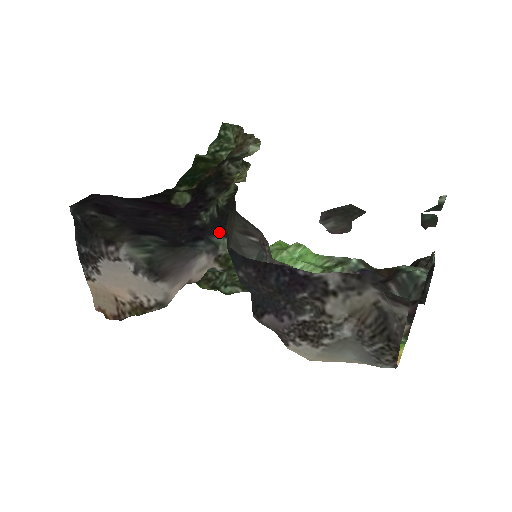
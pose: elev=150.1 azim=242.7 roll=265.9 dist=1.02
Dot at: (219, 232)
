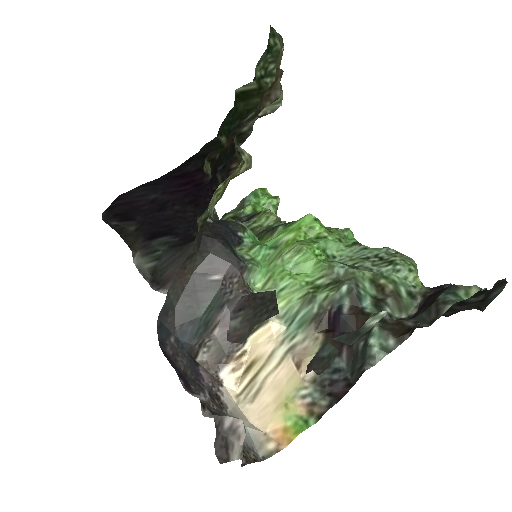
Dot at: (230, 221)
